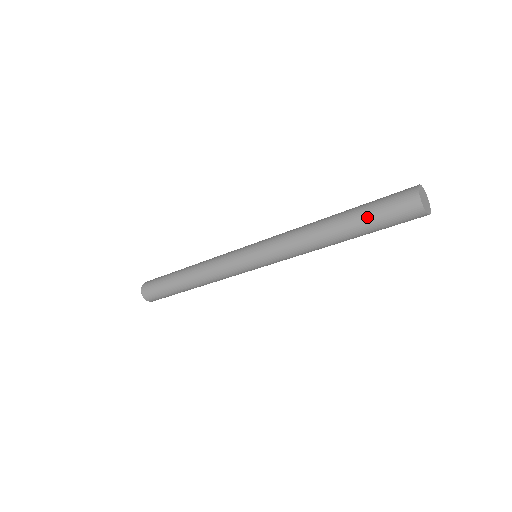
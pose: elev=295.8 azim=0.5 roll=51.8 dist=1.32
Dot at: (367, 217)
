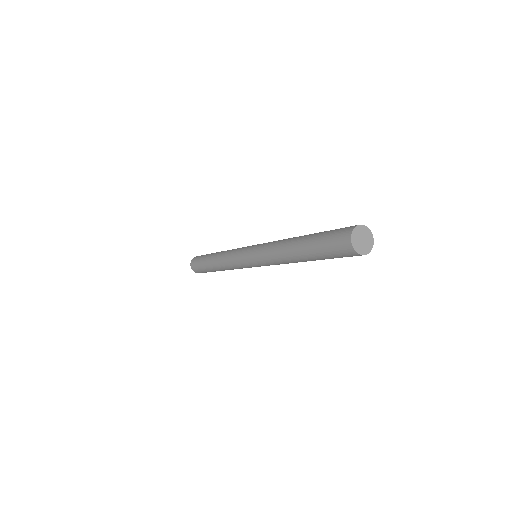
Dot at: (320, 233)
